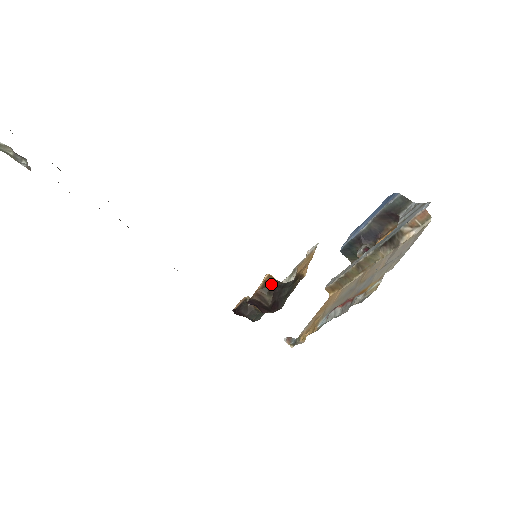
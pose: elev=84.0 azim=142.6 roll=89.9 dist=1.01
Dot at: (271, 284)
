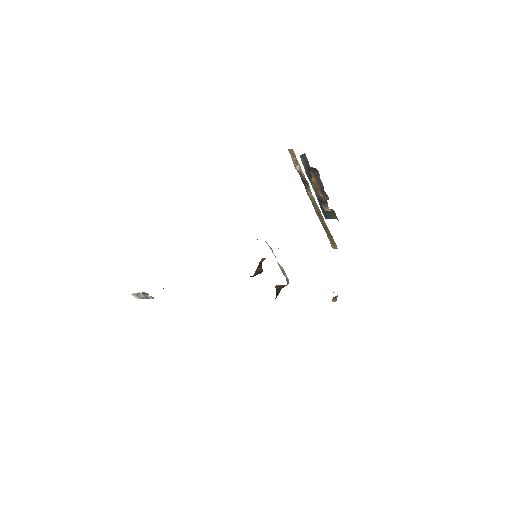
Dot at: occluded
